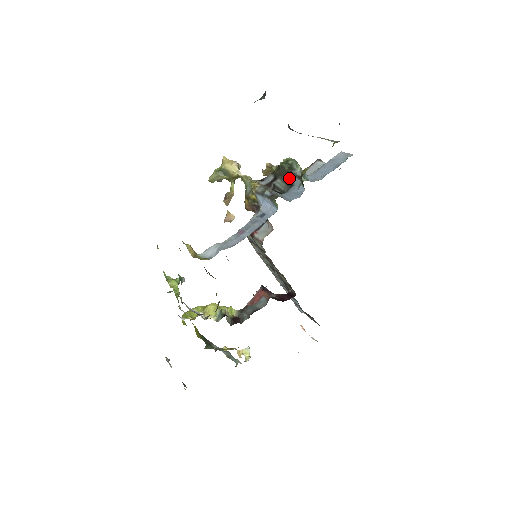
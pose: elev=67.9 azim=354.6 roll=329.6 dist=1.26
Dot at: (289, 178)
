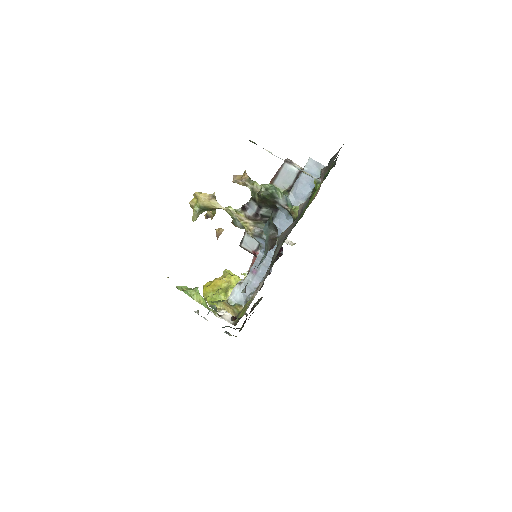
Dot at: (273, 205)
